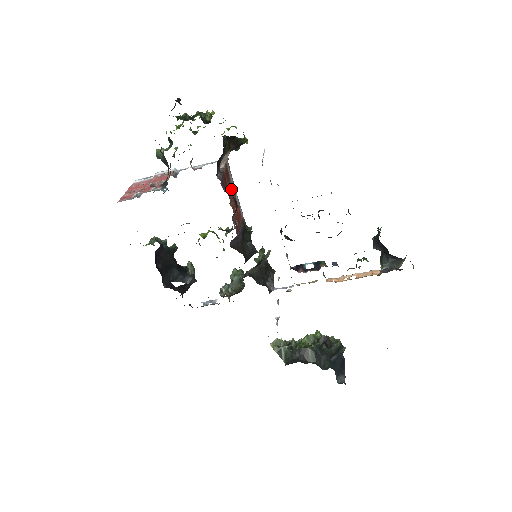
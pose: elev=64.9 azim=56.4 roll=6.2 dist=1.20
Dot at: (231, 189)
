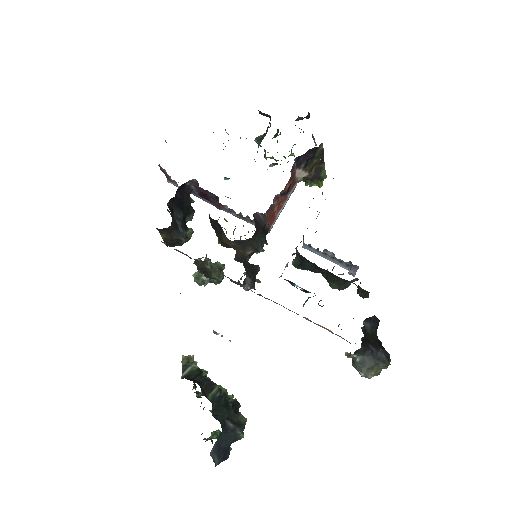
Dot at: (285, 196)
